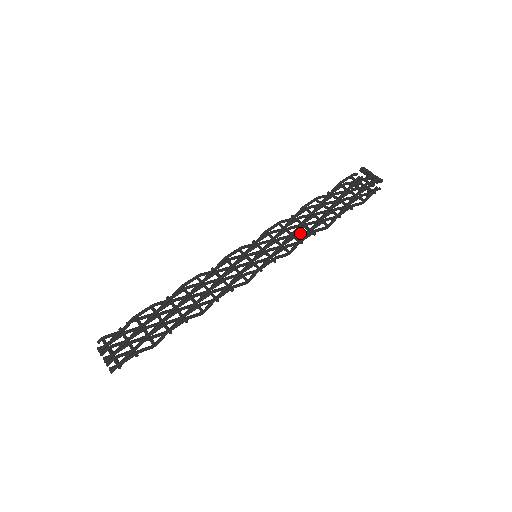
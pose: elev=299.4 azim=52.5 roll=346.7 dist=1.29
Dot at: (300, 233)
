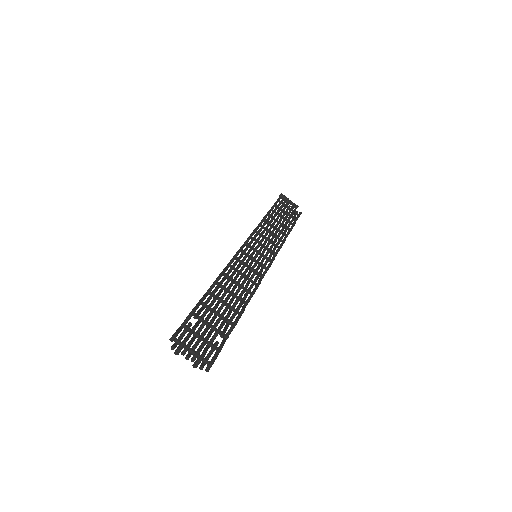
Dot at: (276, 240)
